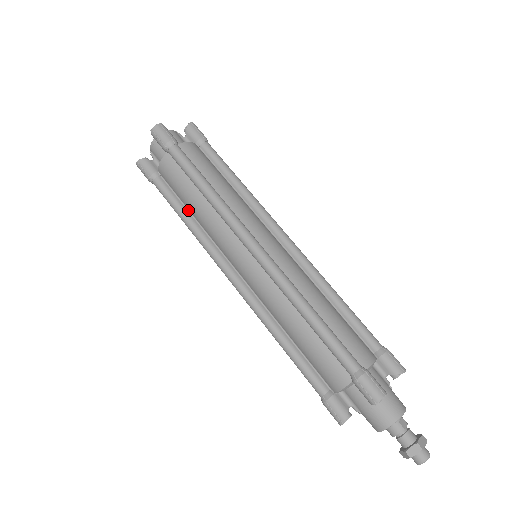
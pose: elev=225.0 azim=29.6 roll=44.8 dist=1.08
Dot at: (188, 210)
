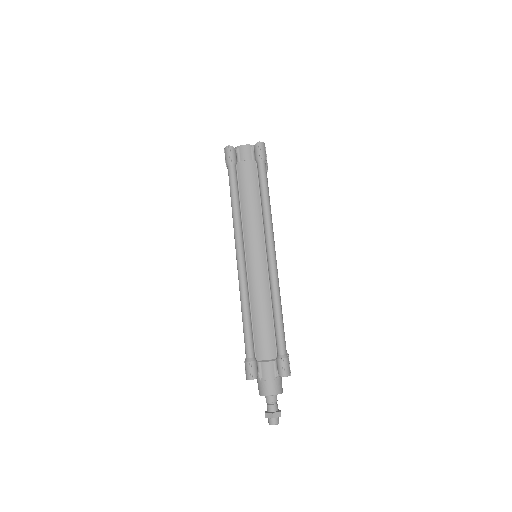
Dot at: (240, 199)
